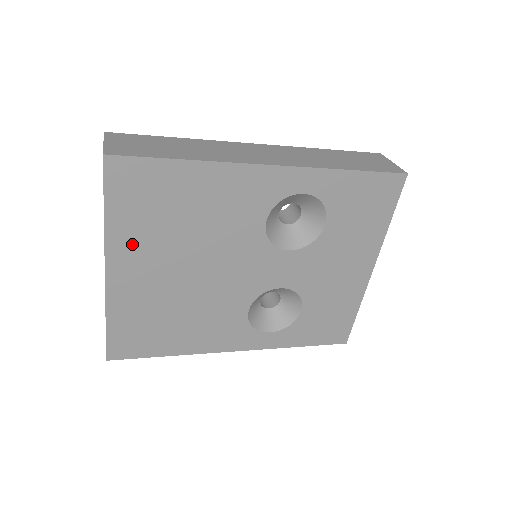
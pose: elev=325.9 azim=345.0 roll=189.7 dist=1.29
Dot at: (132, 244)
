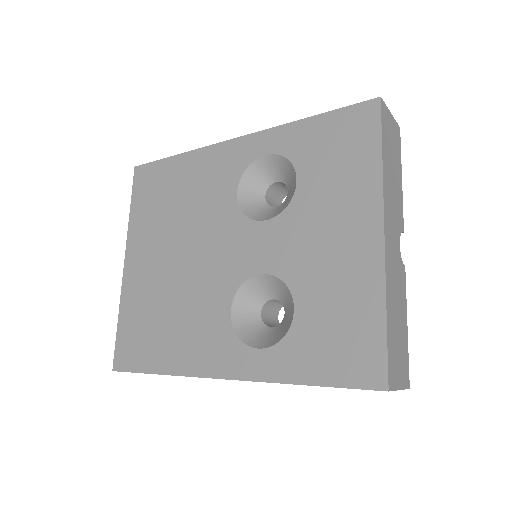
Dot at: (142, 234)
